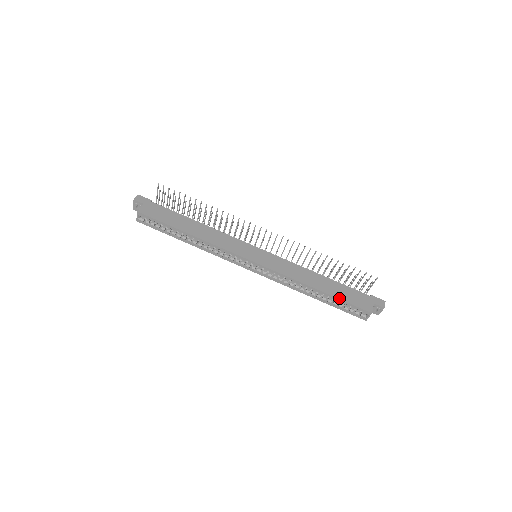
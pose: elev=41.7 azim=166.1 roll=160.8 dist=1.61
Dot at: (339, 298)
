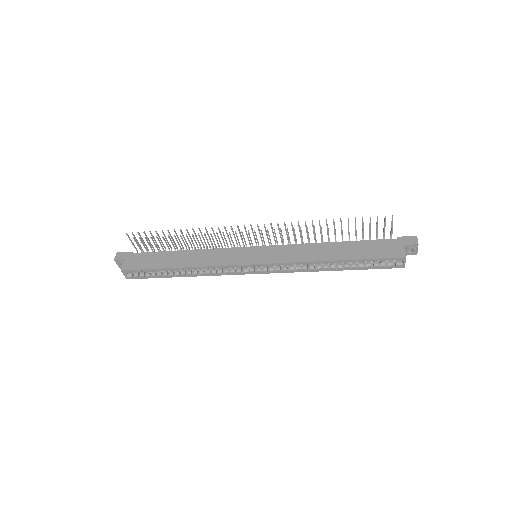
Dot at: (361, 258)
